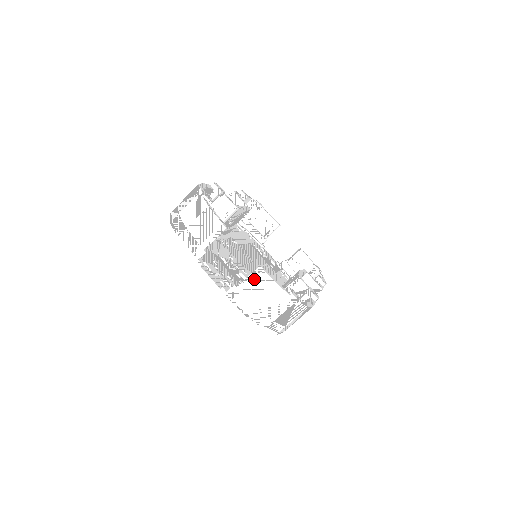
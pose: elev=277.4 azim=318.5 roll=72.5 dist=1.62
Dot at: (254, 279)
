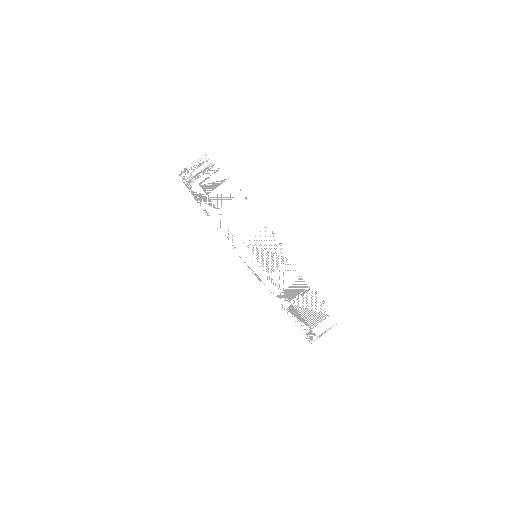
Dot at: (212, 176)
